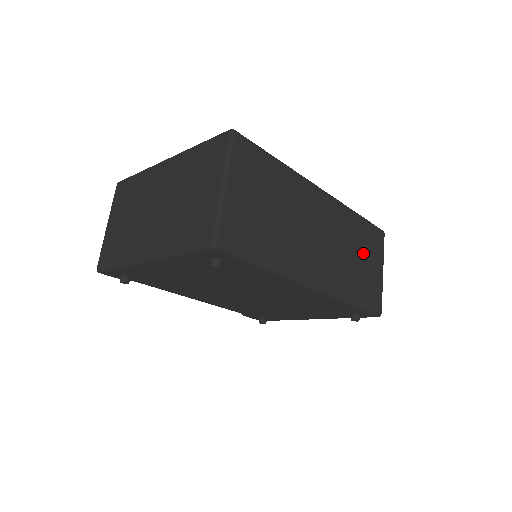
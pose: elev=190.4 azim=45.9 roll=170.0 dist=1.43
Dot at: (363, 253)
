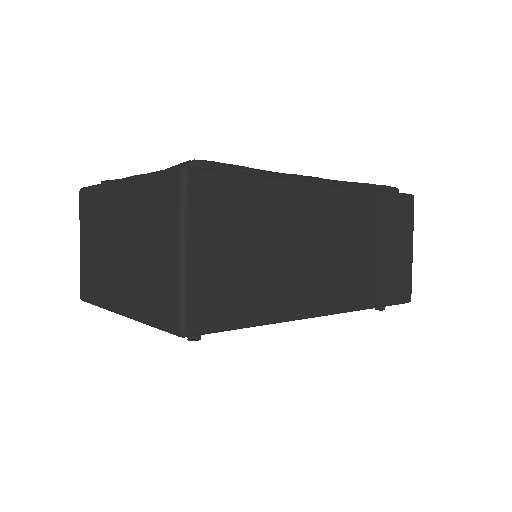
Dot at: (385, 239)
